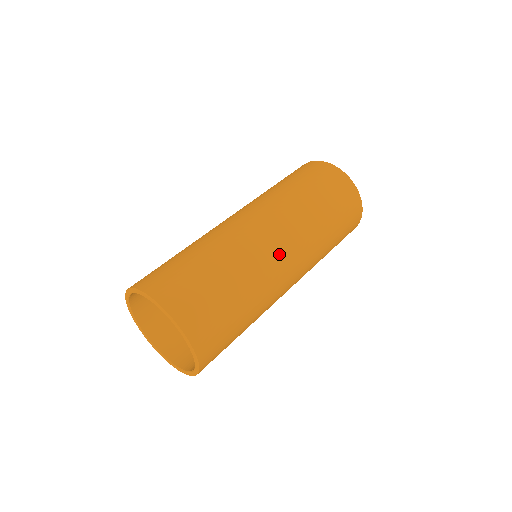
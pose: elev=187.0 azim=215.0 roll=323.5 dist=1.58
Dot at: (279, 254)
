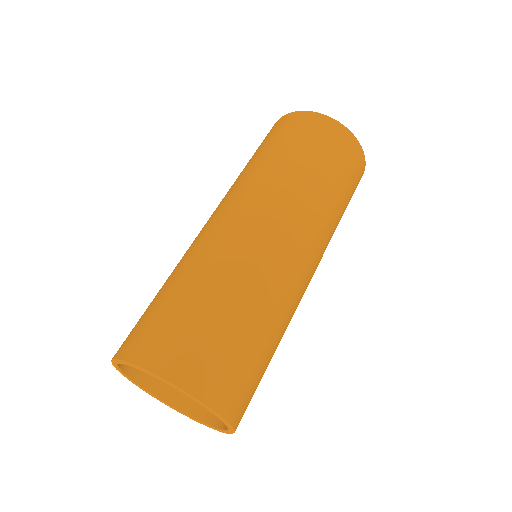
Dot at: (269, 239)
